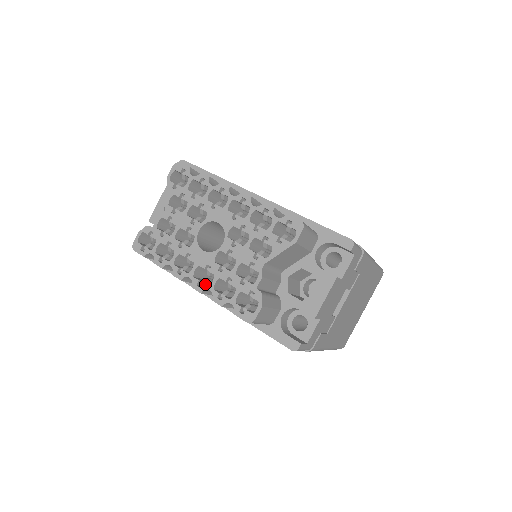
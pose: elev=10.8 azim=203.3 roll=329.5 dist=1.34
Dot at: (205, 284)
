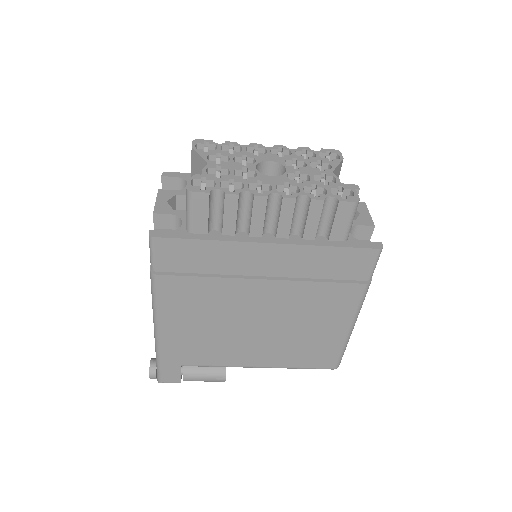
Dot at: occluded
